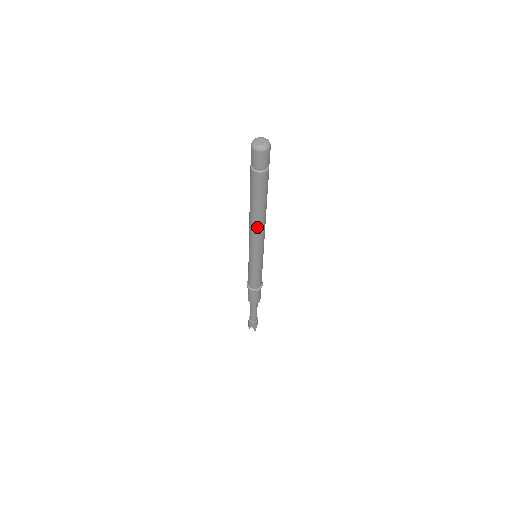
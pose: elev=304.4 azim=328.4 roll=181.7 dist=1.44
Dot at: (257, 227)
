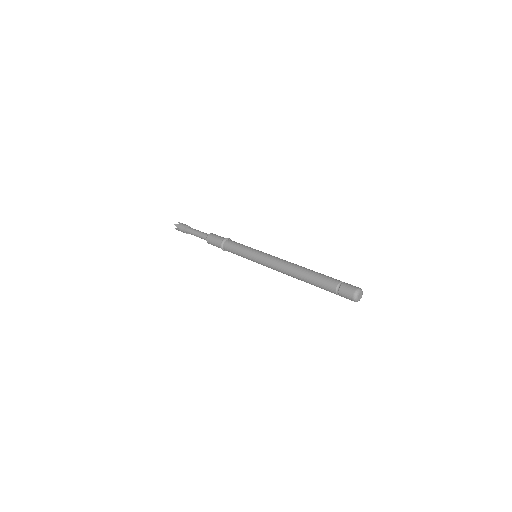
Dot at: (286, 273)
